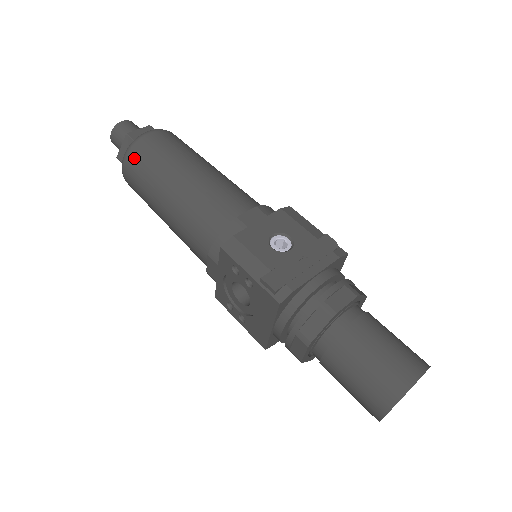
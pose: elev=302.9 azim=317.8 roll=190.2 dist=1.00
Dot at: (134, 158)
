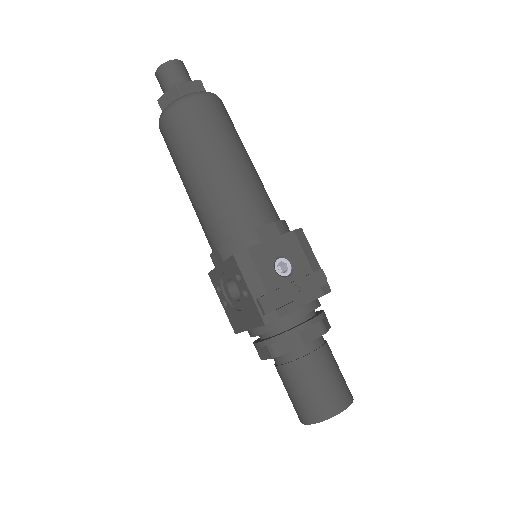
Dot at: (177, 118)
